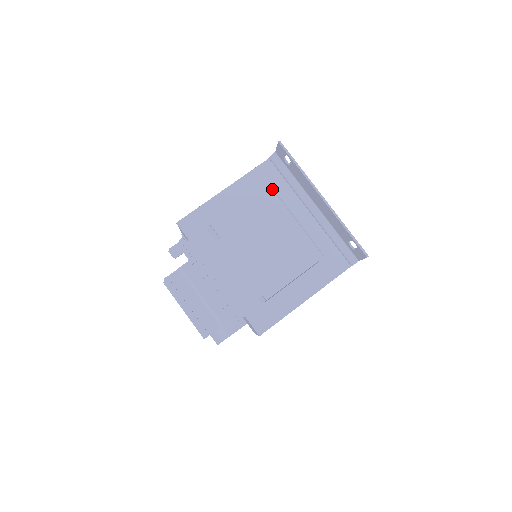
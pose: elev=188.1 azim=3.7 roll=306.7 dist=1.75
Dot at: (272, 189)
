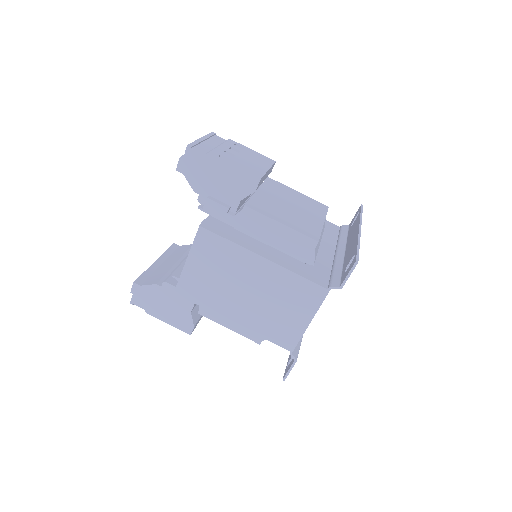
Dot at: occluded
